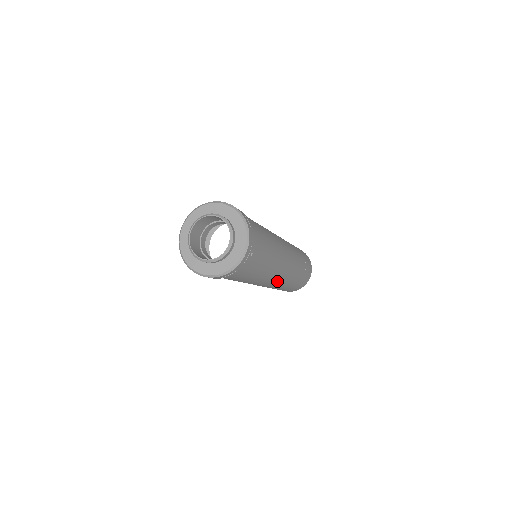
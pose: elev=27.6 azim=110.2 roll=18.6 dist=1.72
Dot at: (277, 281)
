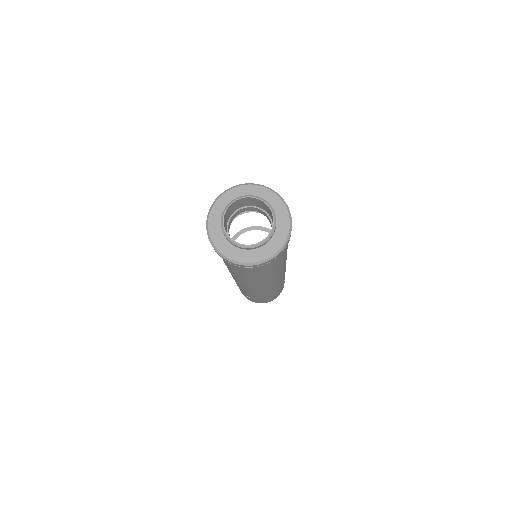
Dot at: (270, 286)
